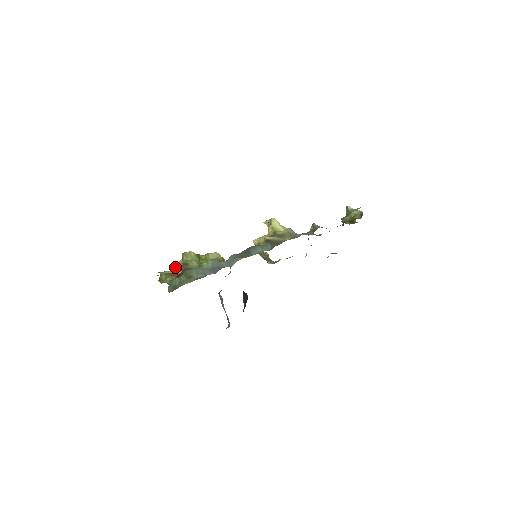
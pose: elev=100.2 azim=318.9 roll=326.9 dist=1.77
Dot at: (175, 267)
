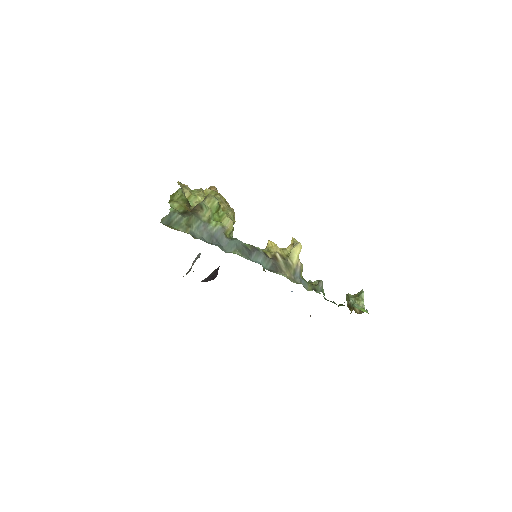
Dot at: (198, 191)
